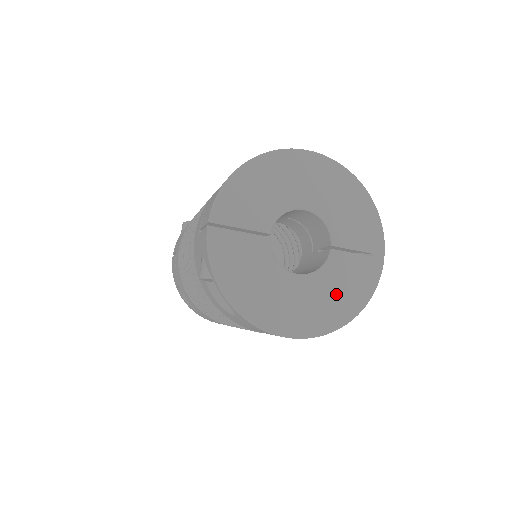
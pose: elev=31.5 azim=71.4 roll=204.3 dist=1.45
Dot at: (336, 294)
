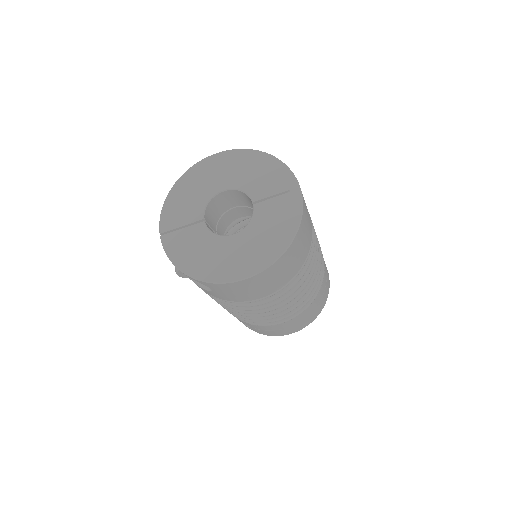
Dot at: (269, 232)
